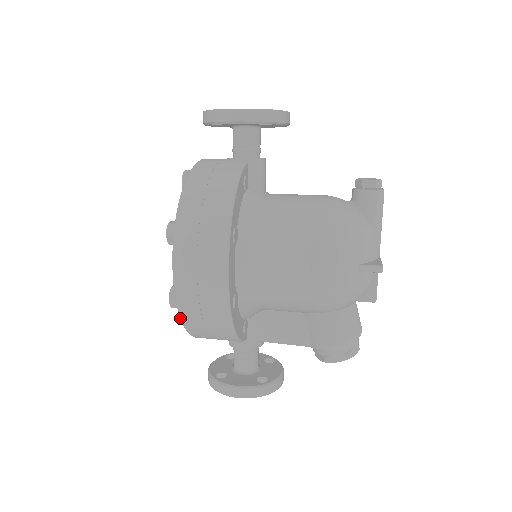
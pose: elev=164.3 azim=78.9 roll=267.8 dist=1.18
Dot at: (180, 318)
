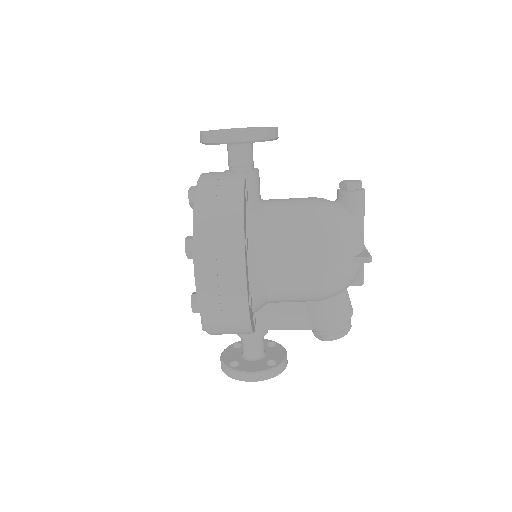
Dot at: (202, 321)
